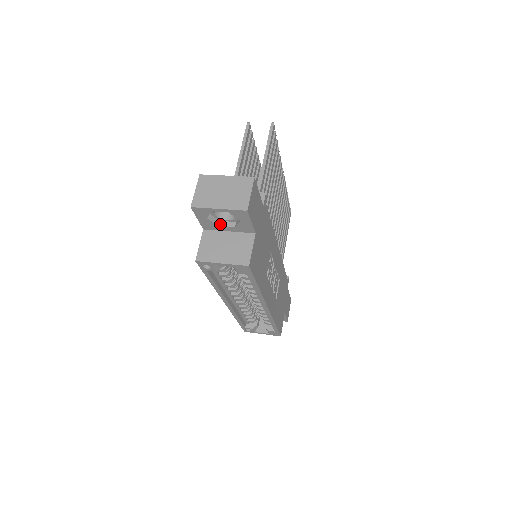
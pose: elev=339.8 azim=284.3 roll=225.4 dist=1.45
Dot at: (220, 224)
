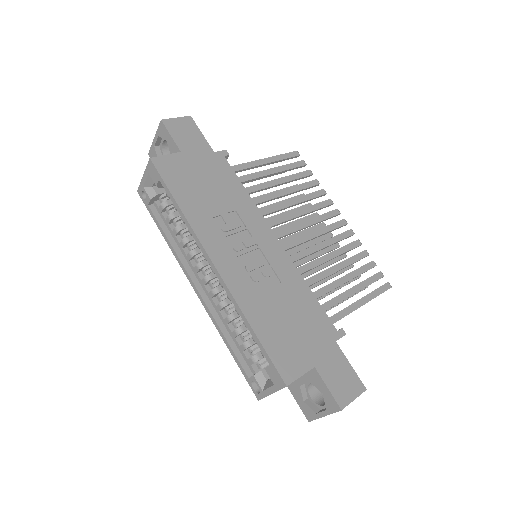
Dot at: occluded
